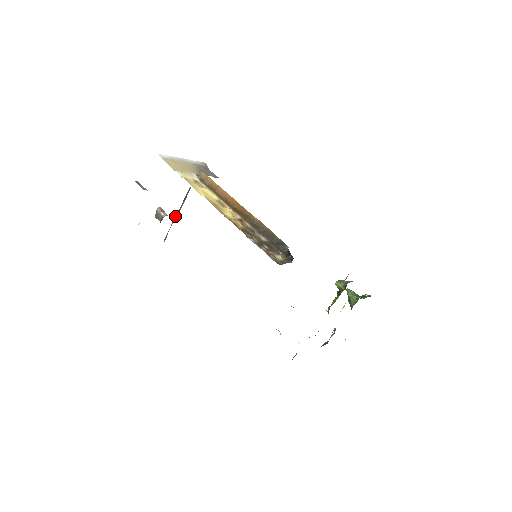
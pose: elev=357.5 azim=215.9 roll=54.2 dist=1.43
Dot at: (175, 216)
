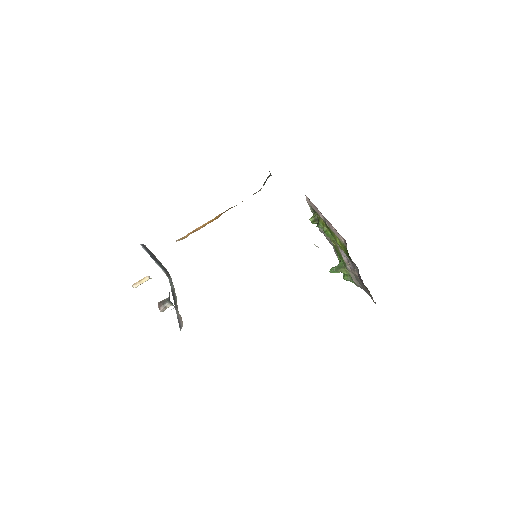
Dot at: occluded
